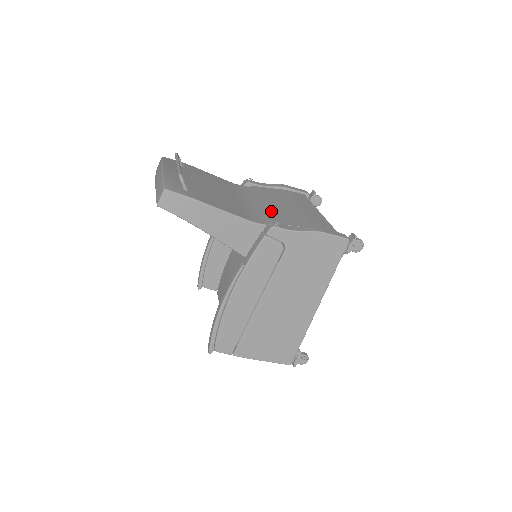
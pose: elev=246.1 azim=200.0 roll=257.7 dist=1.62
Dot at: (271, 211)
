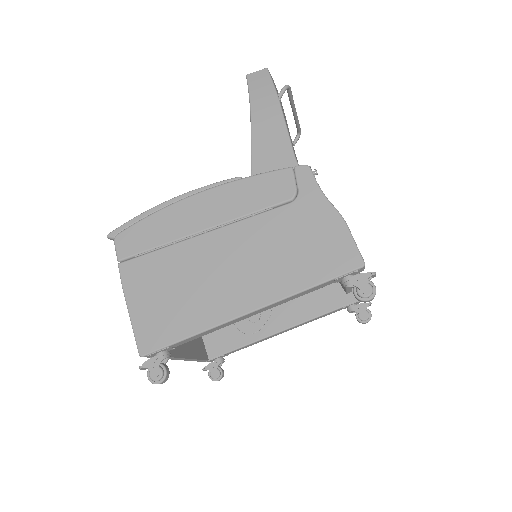
Dot at: occluded
